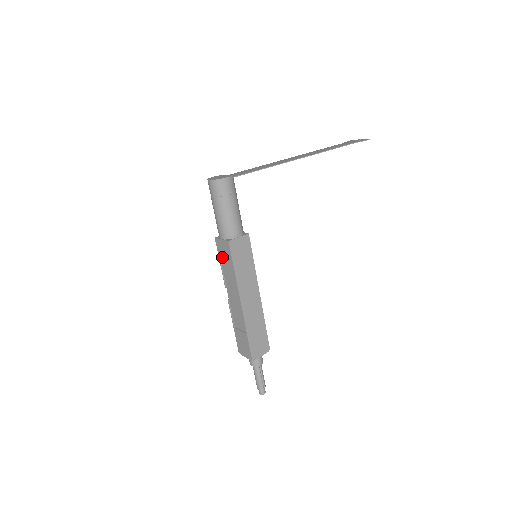
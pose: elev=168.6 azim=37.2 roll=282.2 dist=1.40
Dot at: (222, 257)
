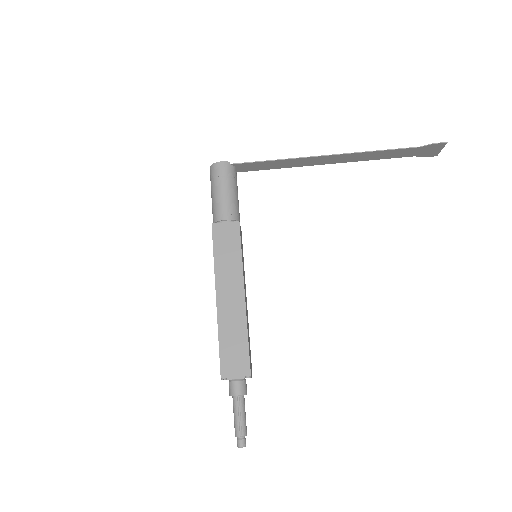
Dot at: occluded
